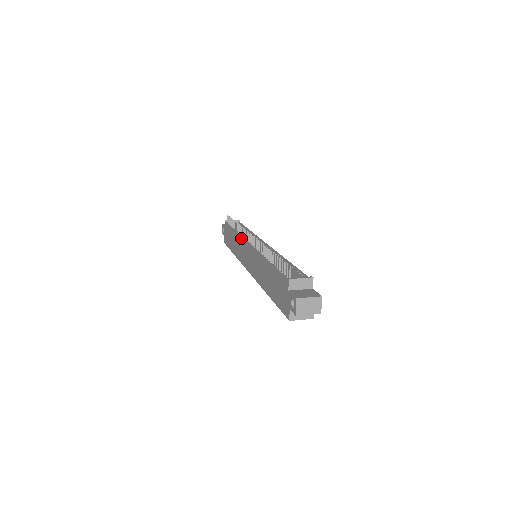
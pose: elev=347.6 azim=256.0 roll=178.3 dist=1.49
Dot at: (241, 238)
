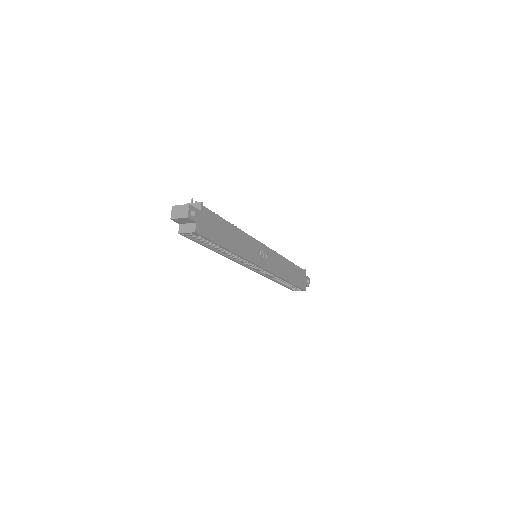
Dot at: occluded
